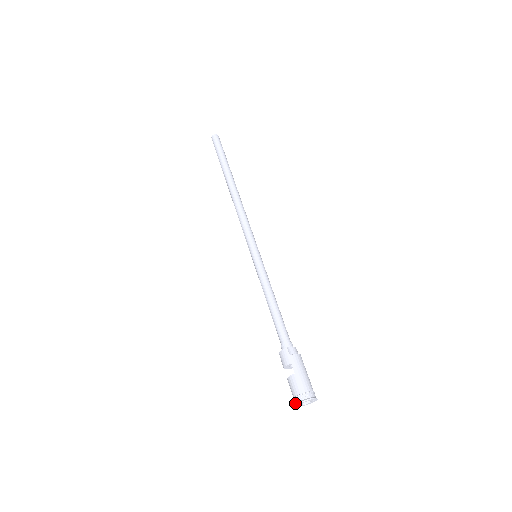
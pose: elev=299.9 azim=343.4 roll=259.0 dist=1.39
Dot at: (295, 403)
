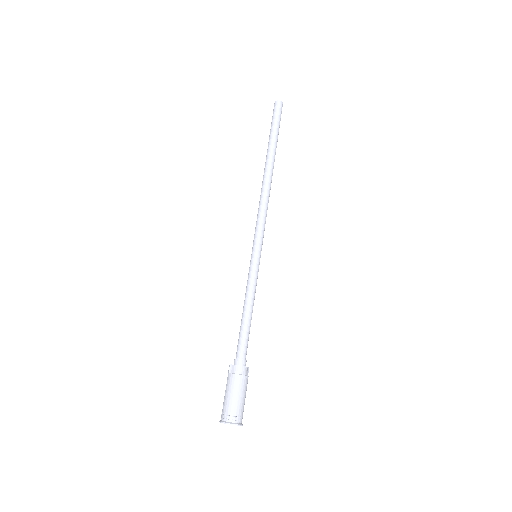
Dot at: occluded
